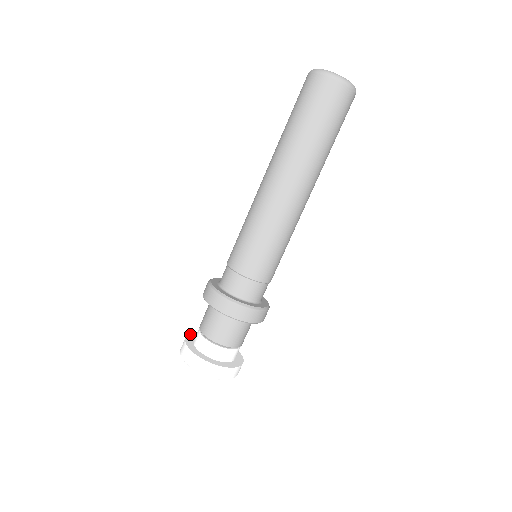
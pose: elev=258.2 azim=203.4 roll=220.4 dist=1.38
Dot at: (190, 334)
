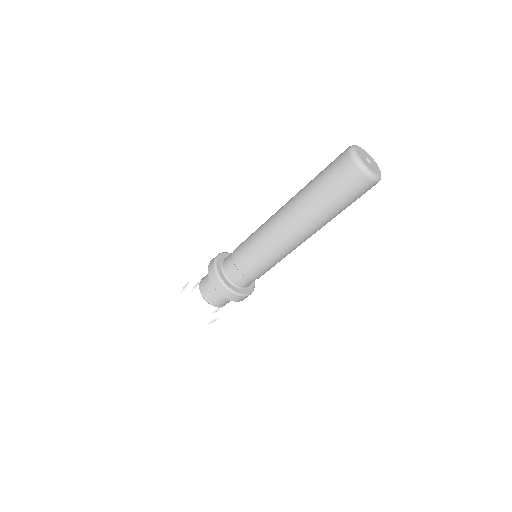
Dot at: (187, 292)
